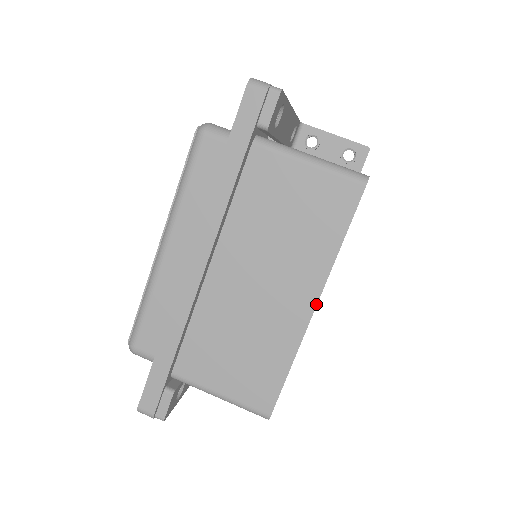
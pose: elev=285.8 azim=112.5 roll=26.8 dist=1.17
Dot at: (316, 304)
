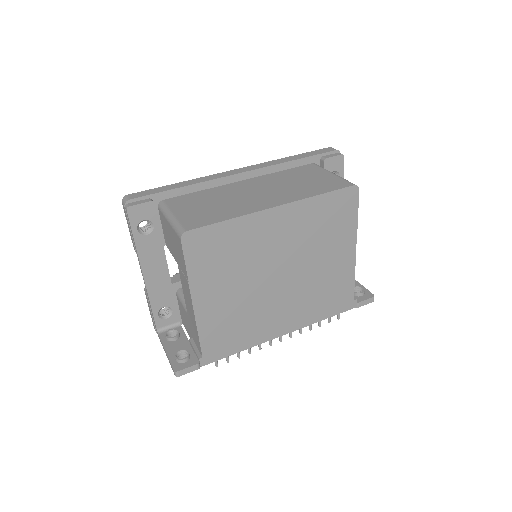
Dot at: (278, 205)
